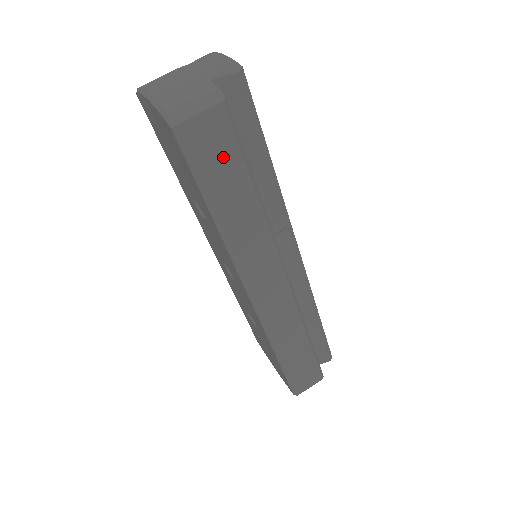
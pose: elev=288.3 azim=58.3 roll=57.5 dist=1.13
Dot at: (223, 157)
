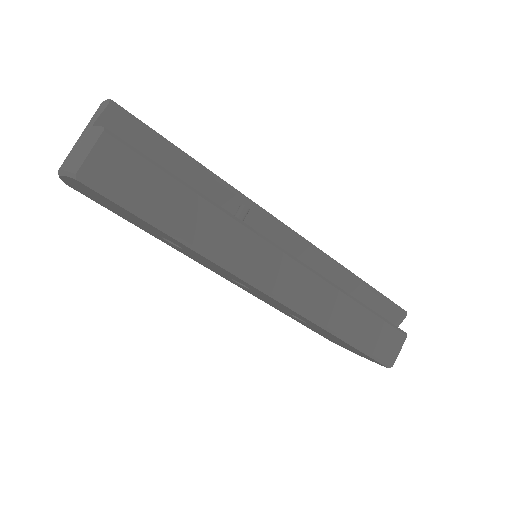
Dot at: (138, 177)
